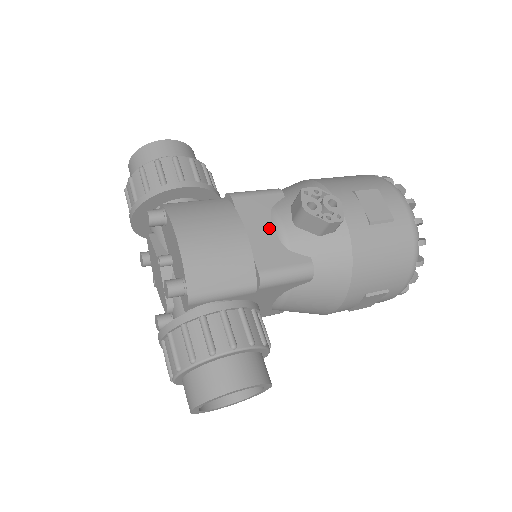
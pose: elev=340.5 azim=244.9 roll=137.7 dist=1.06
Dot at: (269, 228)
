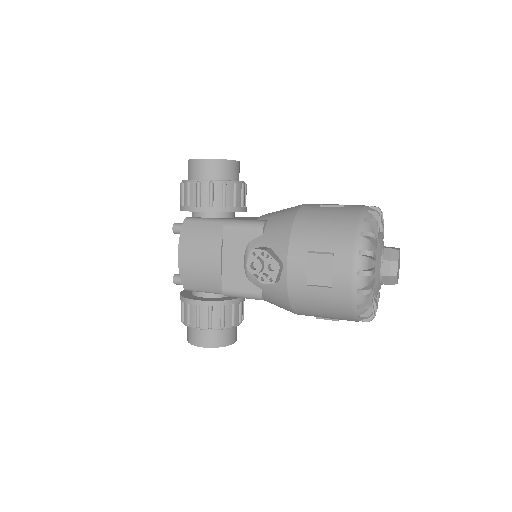
Dot at: (241, 259)
